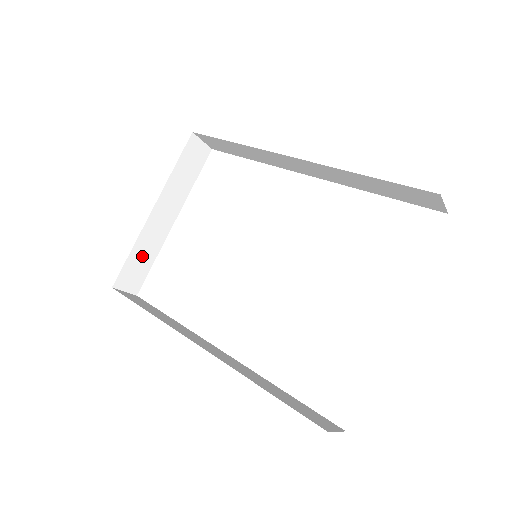
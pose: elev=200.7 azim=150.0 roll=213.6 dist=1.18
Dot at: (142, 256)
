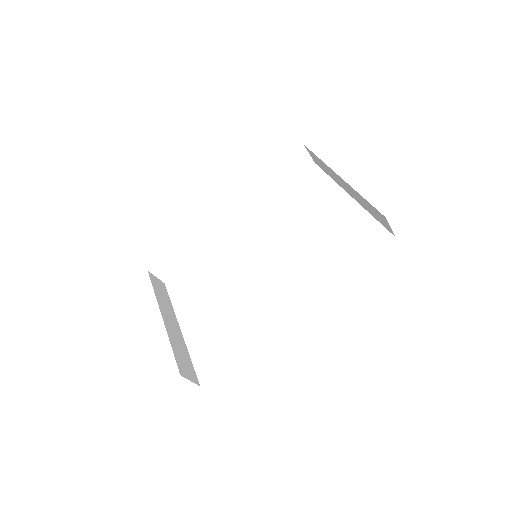
Dot at: (180, 352)
